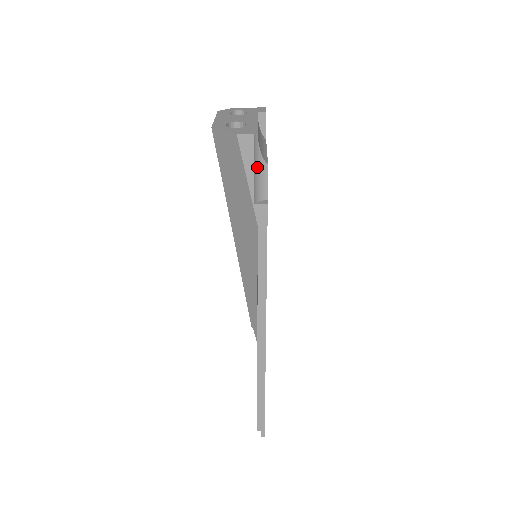
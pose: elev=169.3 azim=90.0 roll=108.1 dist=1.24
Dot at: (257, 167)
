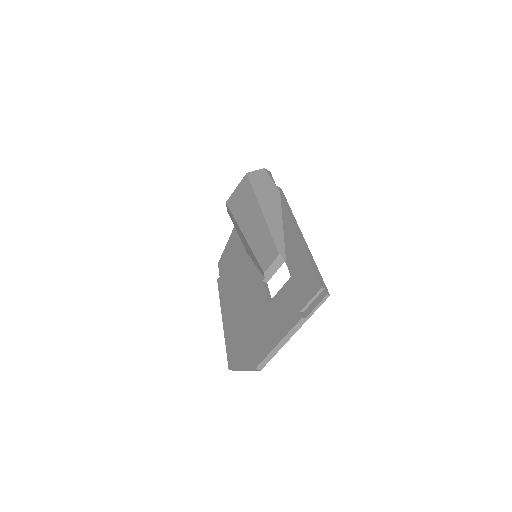
Dot at: occluded
